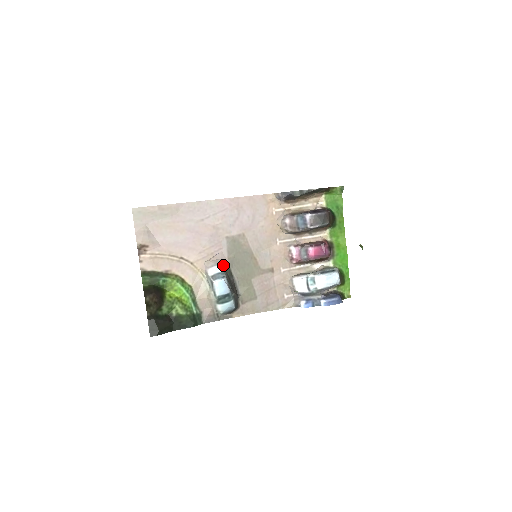
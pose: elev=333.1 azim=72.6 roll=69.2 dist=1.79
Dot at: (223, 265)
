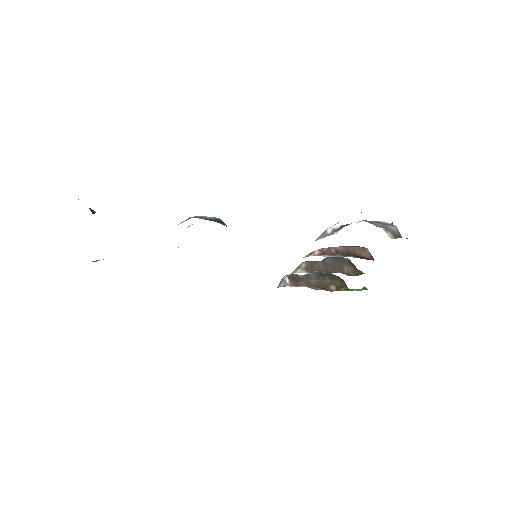
Dot at: occluded
